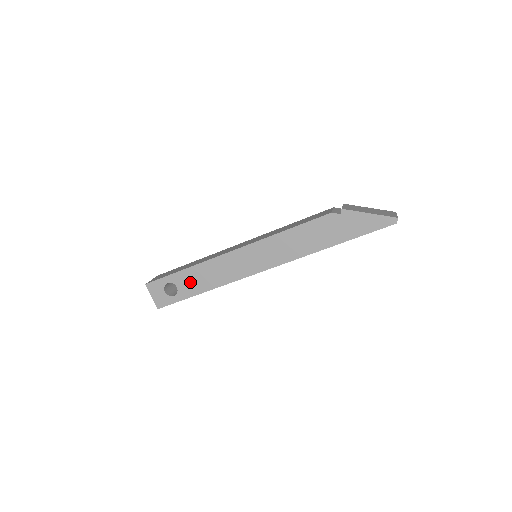
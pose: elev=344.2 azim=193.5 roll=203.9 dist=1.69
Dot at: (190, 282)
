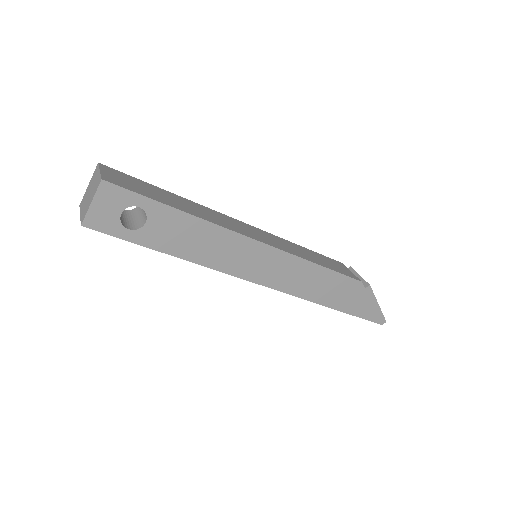
Dot at: (171, 231)
